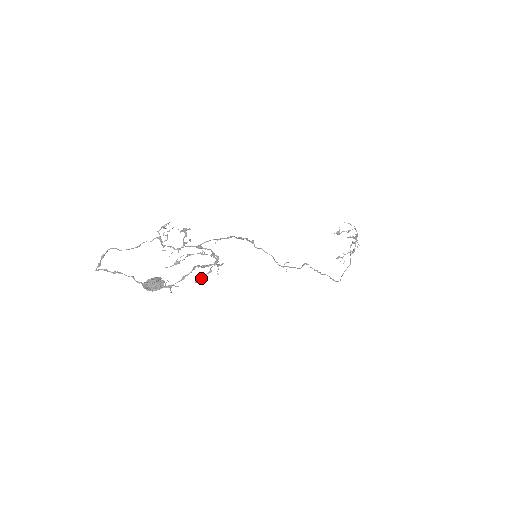
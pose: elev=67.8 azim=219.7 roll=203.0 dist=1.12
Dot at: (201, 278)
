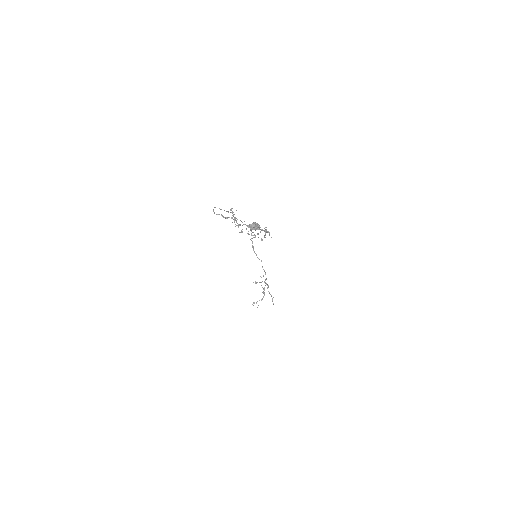
Dot at: (262, 239)
